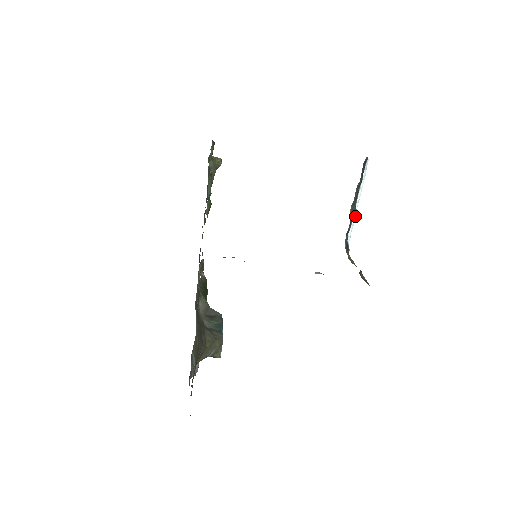
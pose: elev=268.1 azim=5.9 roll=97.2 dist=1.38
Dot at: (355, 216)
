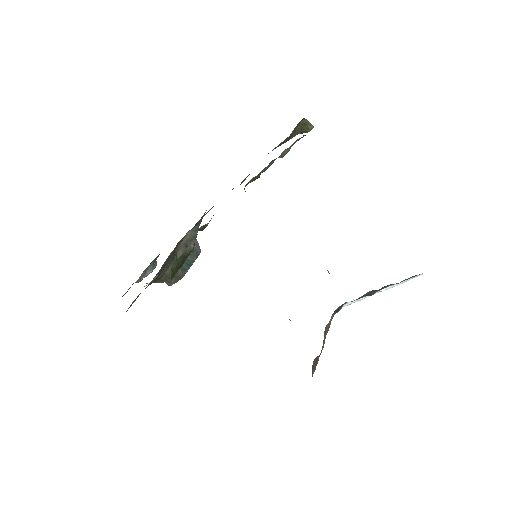
Dot at: occluded
